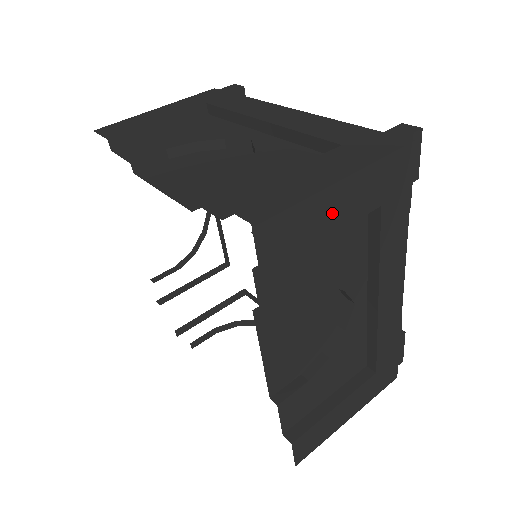
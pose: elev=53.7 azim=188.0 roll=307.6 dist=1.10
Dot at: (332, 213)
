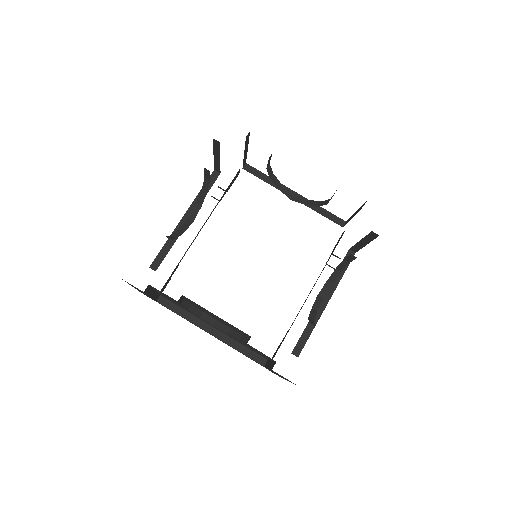
Dot at: occluded
